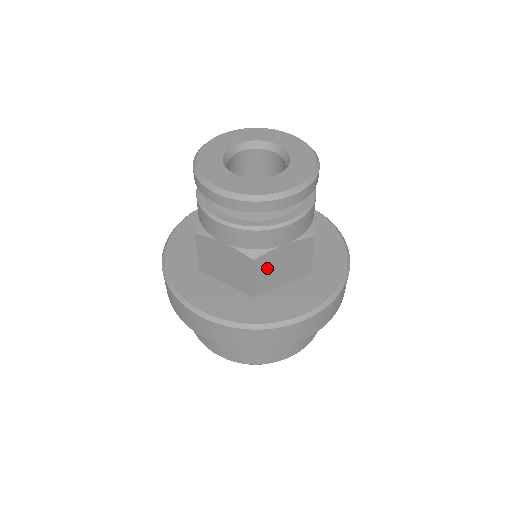
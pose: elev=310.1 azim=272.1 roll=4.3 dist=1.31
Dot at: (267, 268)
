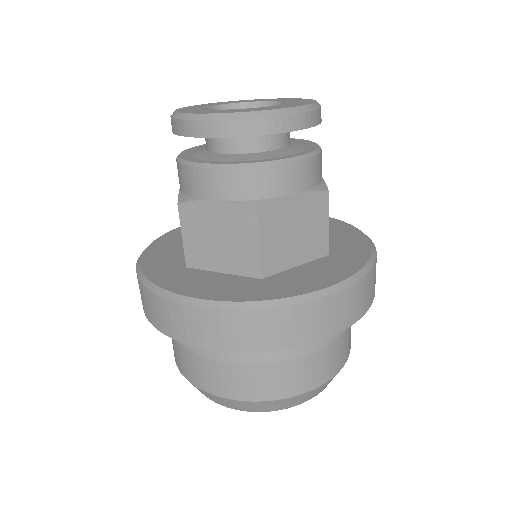
Dot at: (275, 230)
